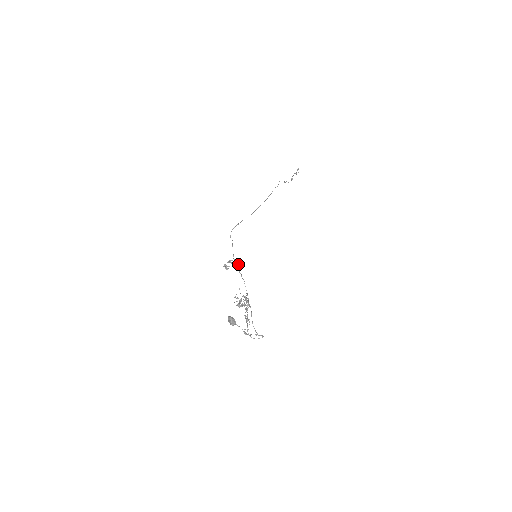
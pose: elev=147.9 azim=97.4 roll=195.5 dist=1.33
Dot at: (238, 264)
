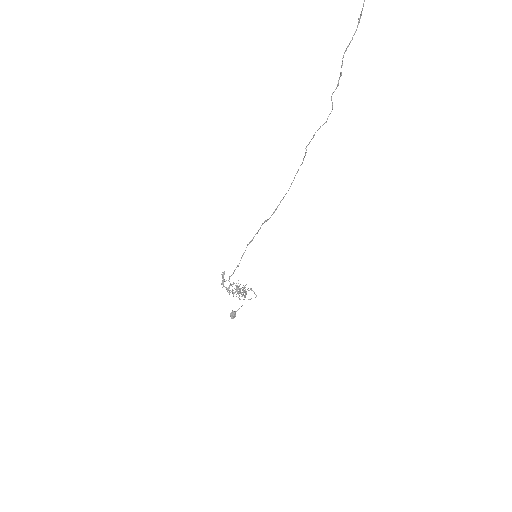
Dot at: occluded
